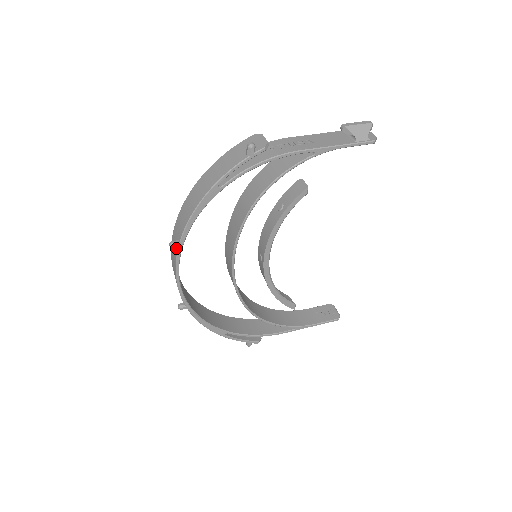
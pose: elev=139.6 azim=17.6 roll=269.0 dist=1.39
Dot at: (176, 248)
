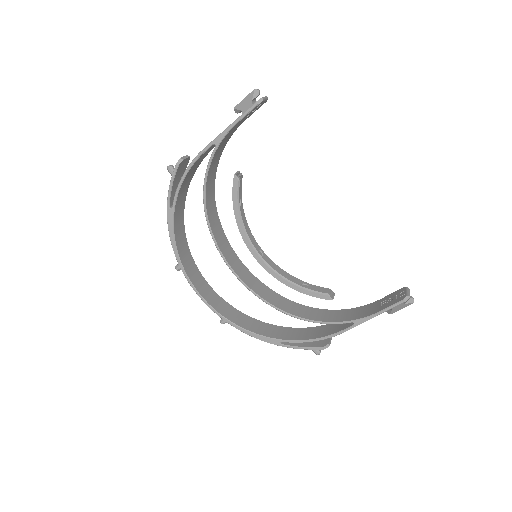
Dot at: (184, 270)
